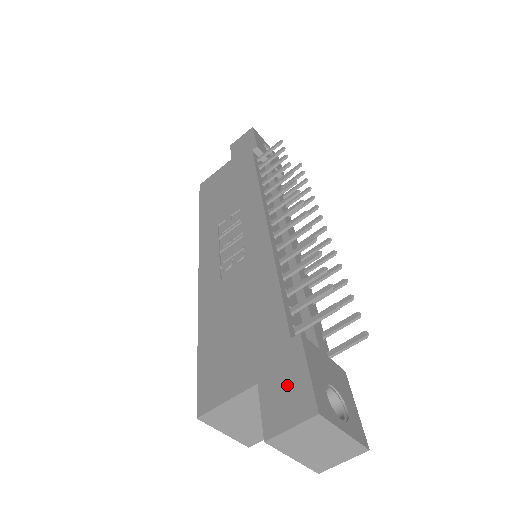
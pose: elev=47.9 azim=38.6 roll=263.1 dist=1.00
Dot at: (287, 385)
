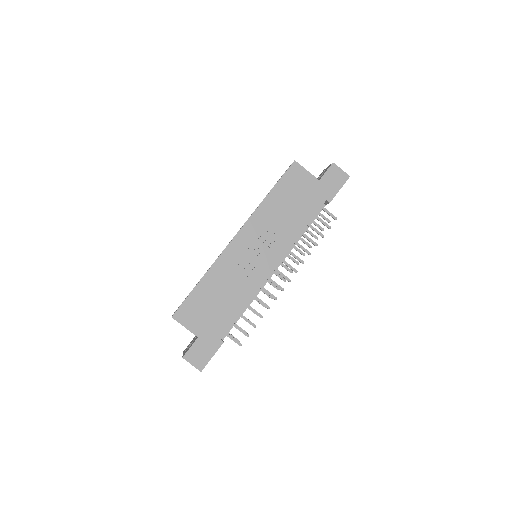
Dot at: (204, 352)
